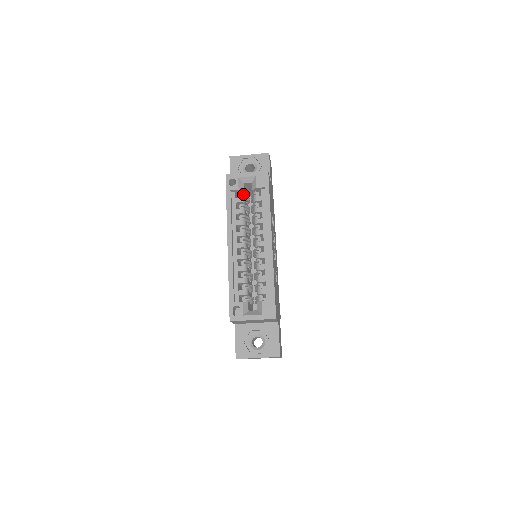
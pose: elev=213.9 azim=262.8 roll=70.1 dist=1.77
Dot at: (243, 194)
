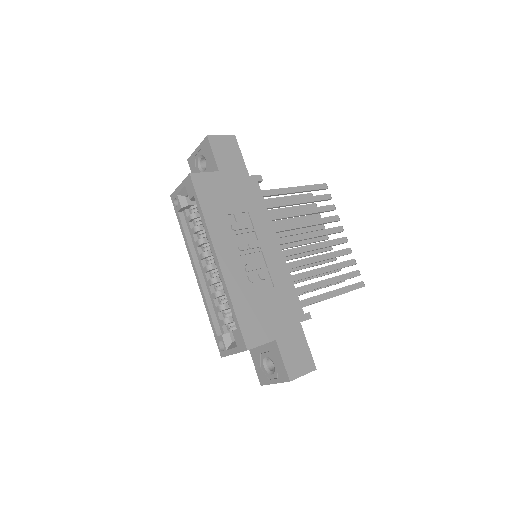
Dot at: (192, 208)
